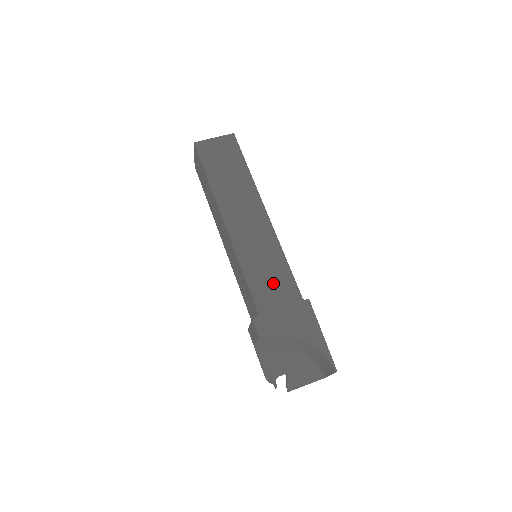
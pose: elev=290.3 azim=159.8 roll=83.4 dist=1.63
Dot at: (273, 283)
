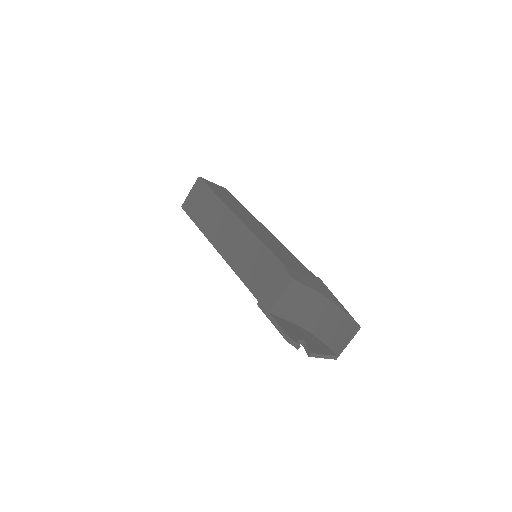
Dot at: (288, 258)
